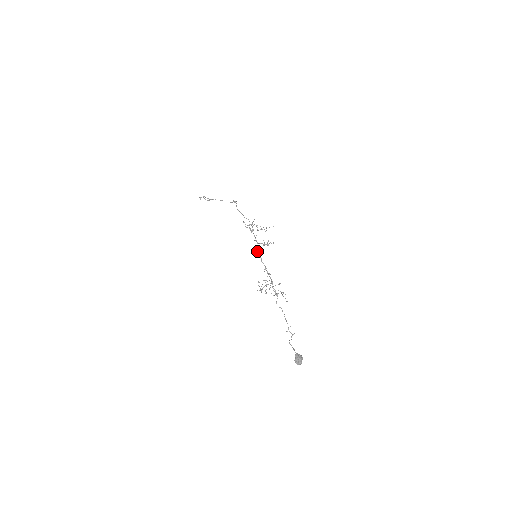
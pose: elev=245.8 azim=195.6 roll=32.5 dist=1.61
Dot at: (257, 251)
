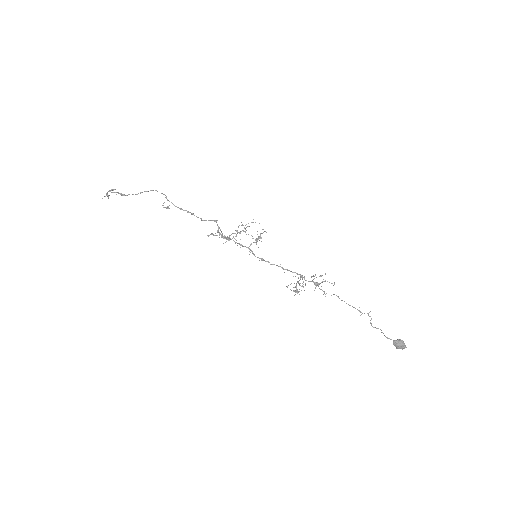
Dot at: occluded
